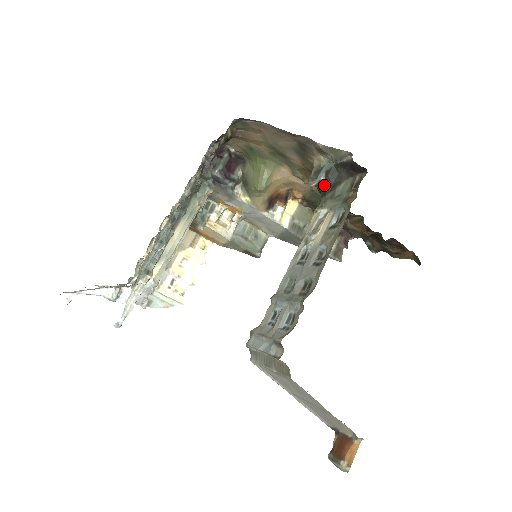
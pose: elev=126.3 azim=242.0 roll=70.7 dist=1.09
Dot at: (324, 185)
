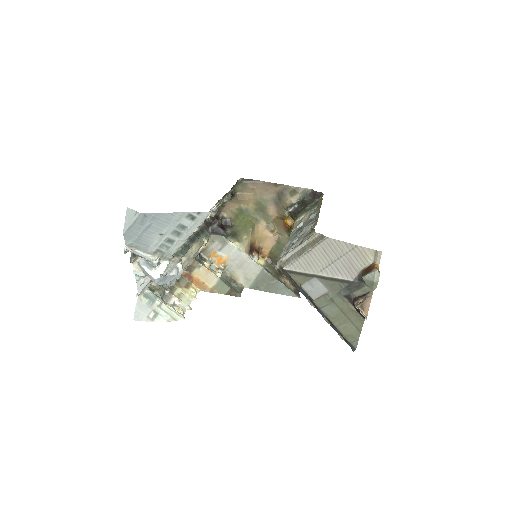
Dot at: (298, 209)
